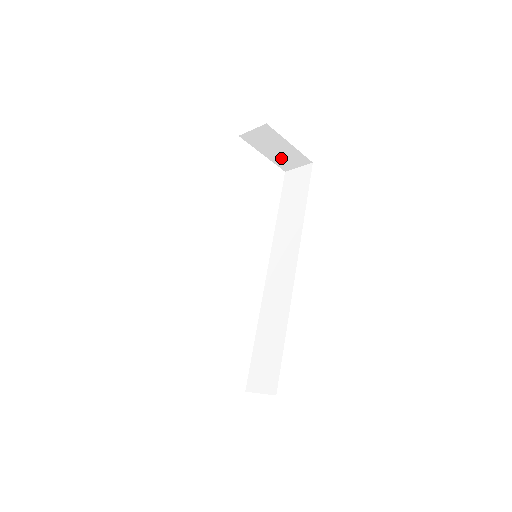
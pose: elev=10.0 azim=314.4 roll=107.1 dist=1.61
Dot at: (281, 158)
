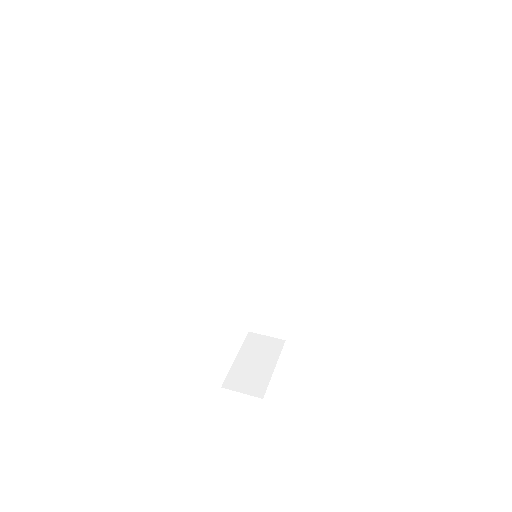
Dot at: occluded
